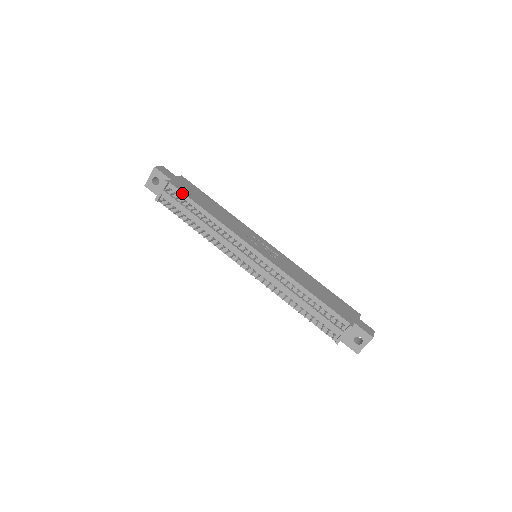
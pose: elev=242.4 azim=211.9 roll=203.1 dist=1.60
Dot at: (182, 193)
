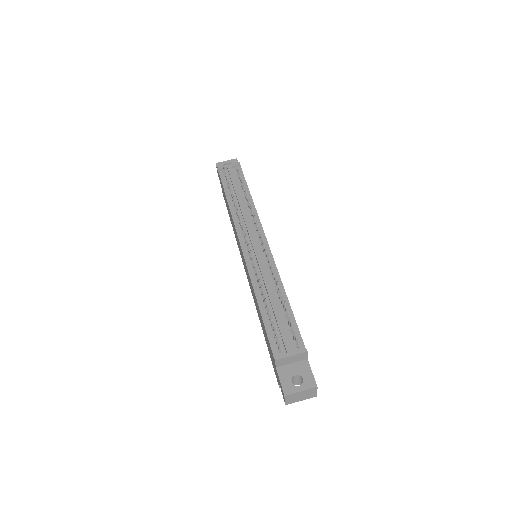
Dot at: (243, 176)
